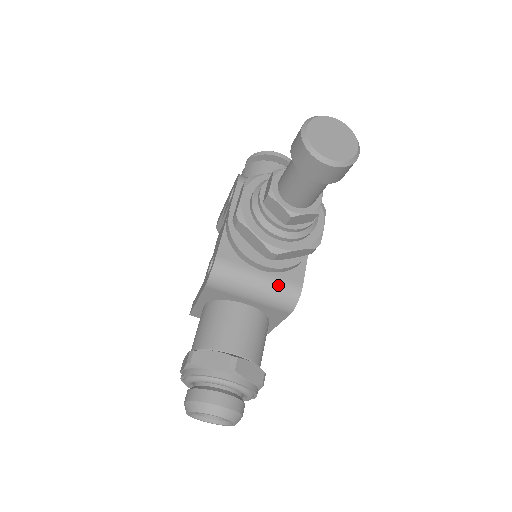
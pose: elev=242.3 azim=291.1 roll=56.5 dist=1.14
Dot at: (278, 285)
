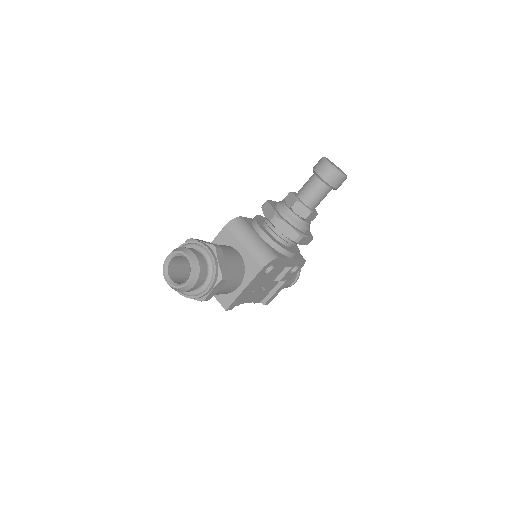
Dot at: (266, 246)
